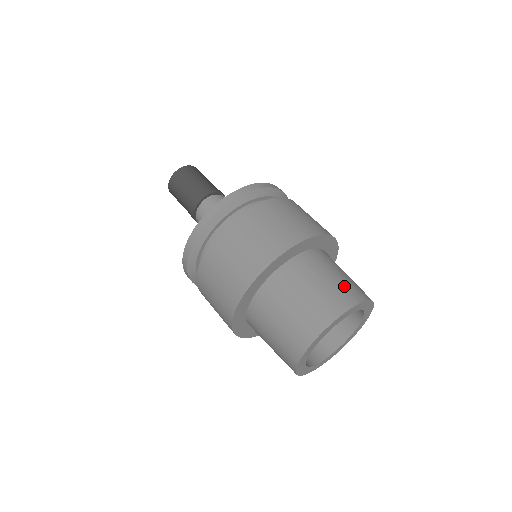
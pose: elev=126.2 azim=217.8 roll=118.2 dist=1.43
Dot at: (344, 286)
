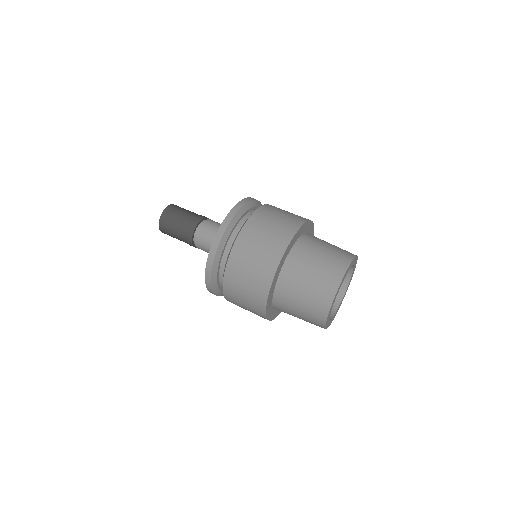
Dot at: (330, 263)
